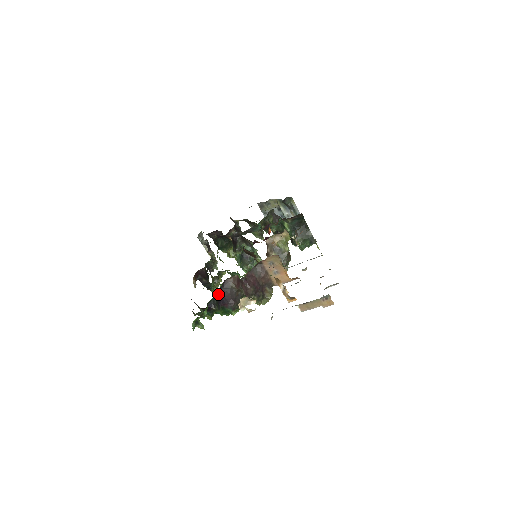
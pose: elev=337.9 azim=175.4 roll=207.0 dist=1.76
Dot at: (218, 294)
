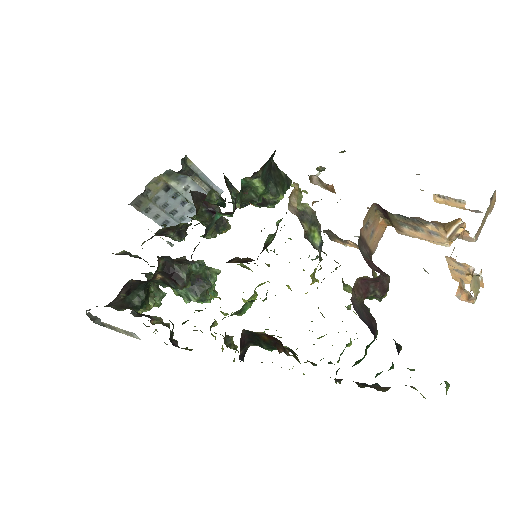
Dot at: occluded
